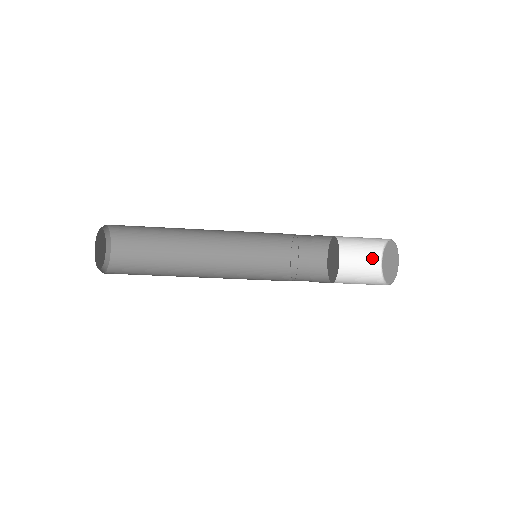
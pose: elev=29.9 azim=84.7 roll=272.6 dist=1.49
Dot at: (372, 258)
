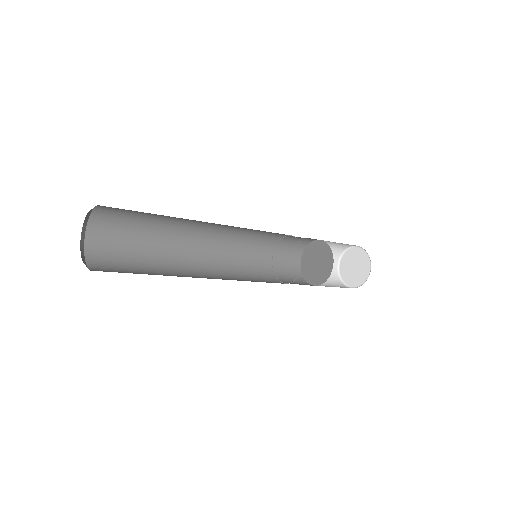
Dot at: (334, 256)
